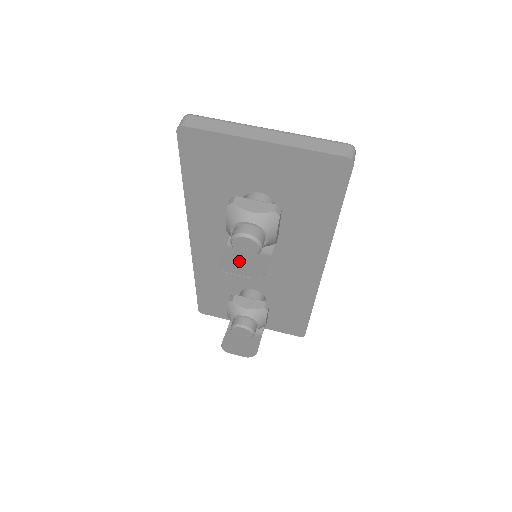
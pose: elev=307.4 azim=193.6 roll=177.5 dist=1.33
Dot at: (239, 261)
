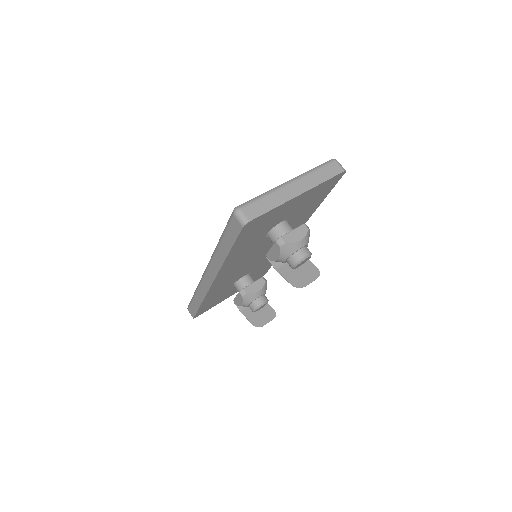
Dot at: (297, 273)
